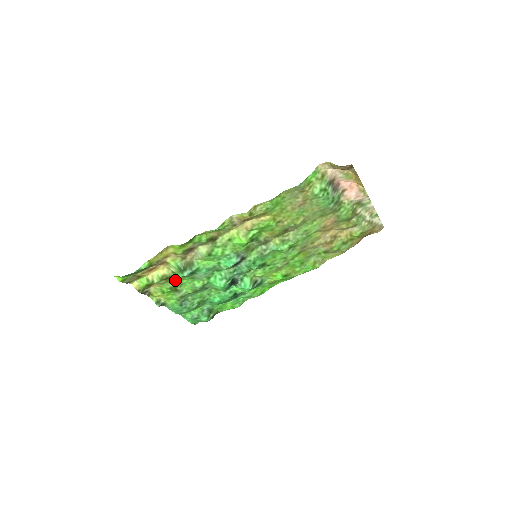
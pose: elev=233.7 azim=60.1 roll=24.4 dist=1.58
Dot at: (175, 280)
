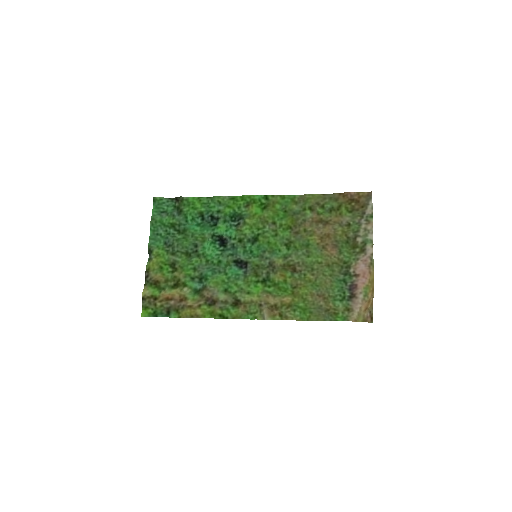
Dot at: (179, 275)
